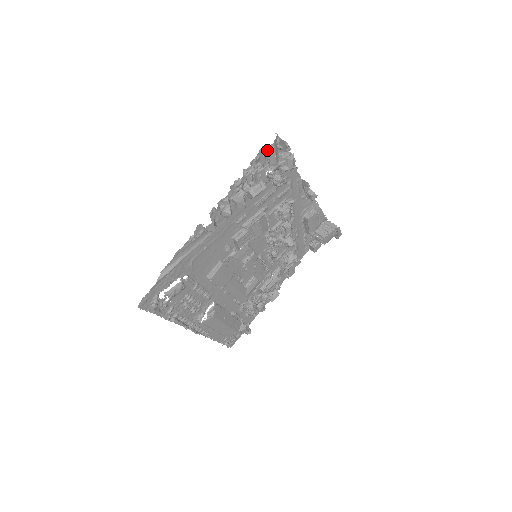
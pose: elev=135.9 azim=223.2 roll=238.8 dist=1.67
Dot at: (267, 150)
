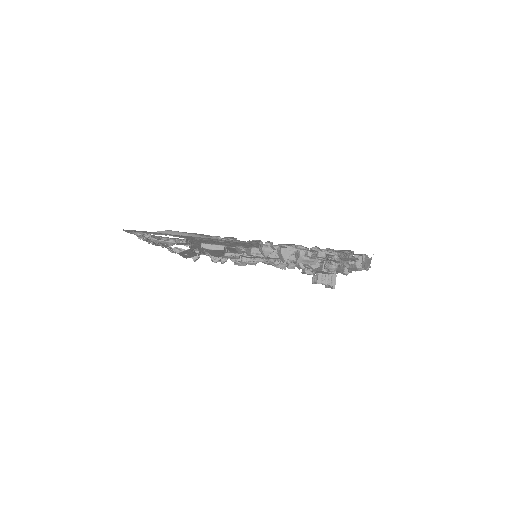
Dot at: (351, 255)
